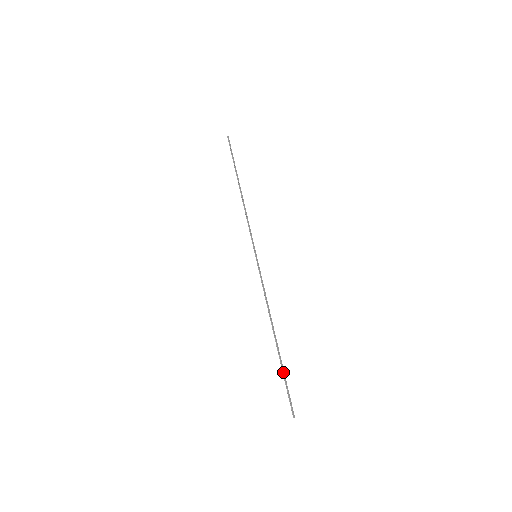
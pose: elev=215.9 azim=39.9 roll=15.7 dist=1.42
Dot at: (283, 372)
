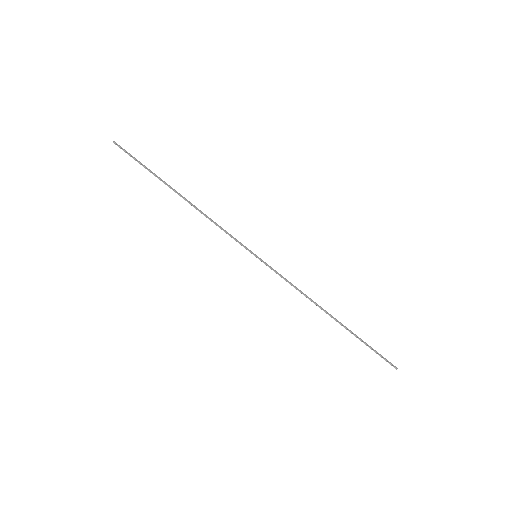
Dot at: (362, 341)
